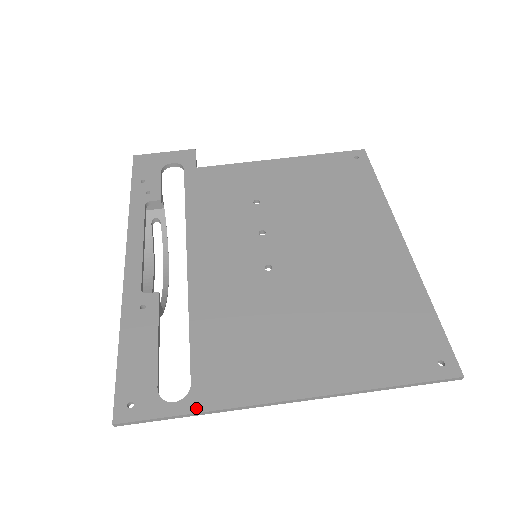
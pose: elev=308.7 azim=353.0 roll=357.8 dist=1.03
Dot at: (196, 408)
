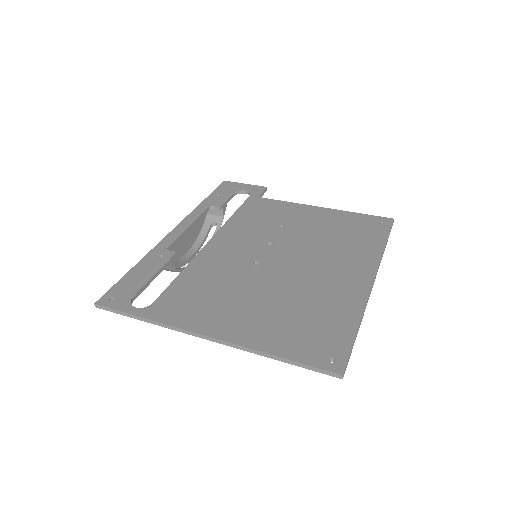
Dot at: (145, 315)
